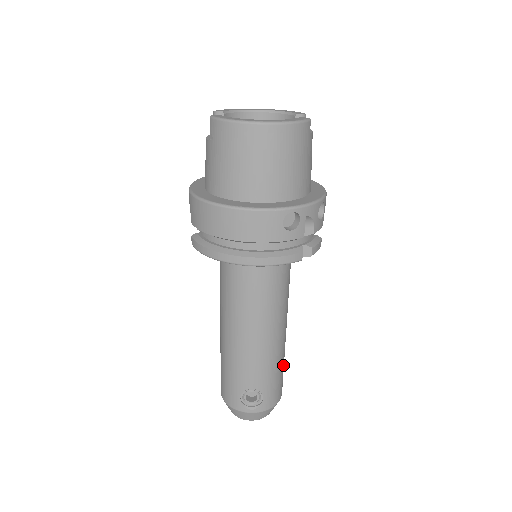
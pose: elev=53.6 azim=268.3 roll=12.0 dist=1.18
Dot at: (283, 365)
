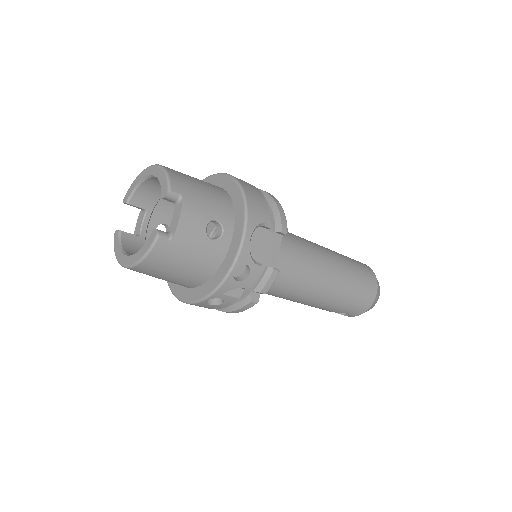
Dot at: (353, 292)
